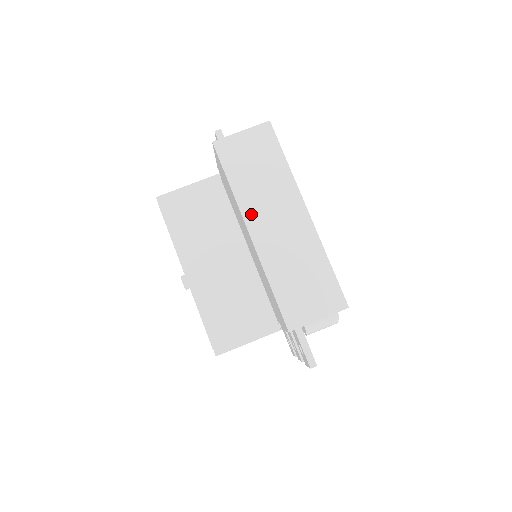
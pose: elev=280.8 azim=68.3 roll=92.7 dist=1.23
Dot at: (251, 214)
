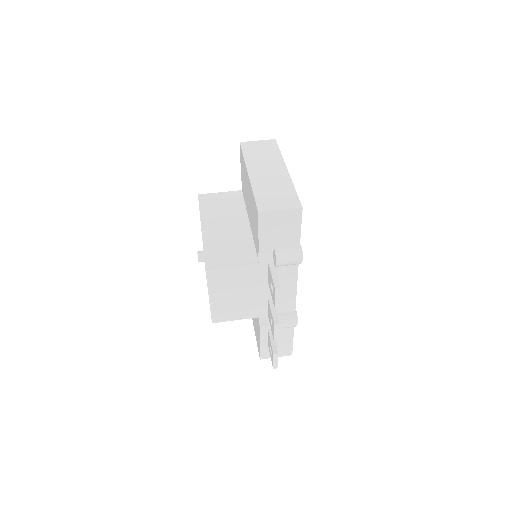
Dot at: (252, 167)
